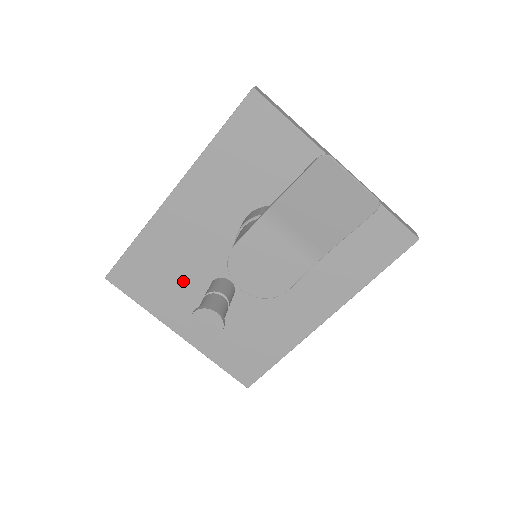
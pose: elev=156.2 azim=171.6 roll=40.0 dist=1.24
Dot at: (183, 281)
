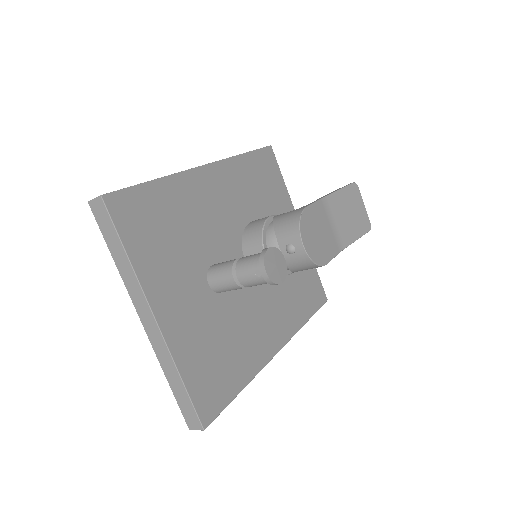
Dot at: (186, 250)
